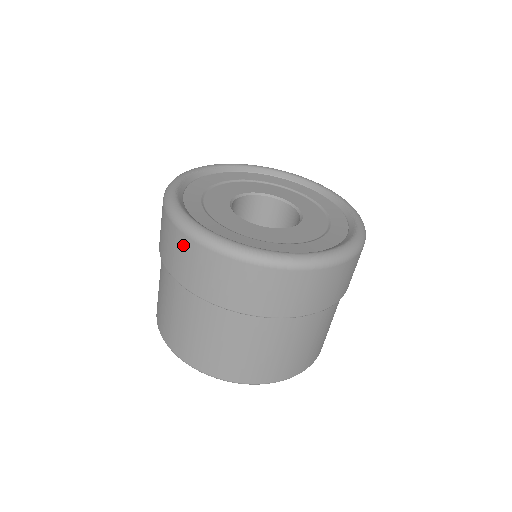
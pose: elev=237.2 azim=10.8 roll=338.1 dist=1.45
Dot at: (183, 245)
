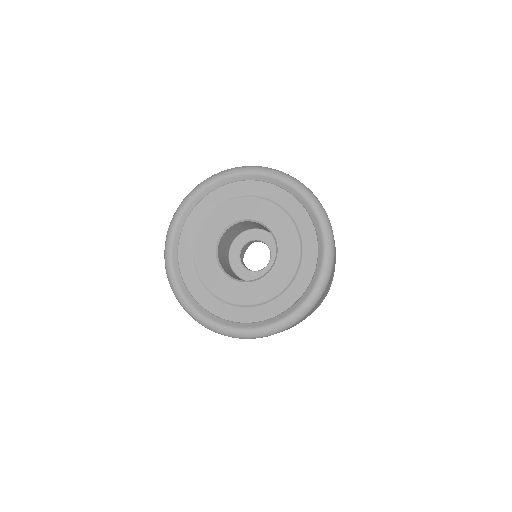
Dot at: occluded
